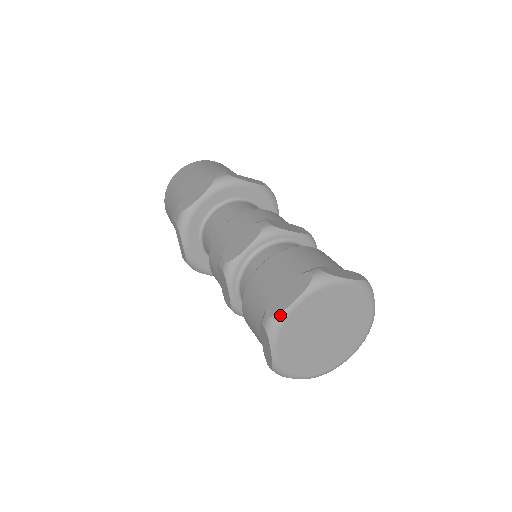
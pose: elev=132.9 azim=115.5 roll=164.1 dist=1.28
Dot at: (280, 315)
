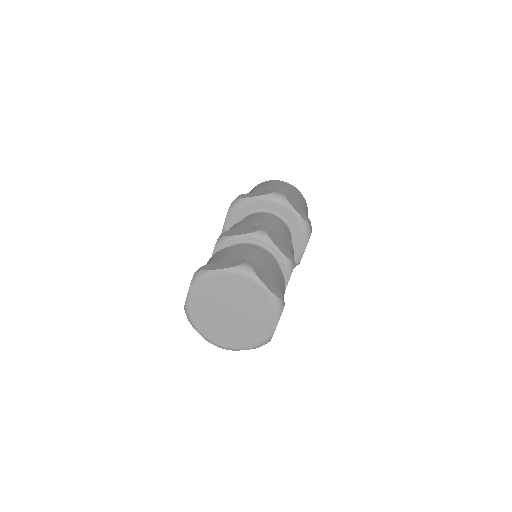
Dot at: (206, 271)
